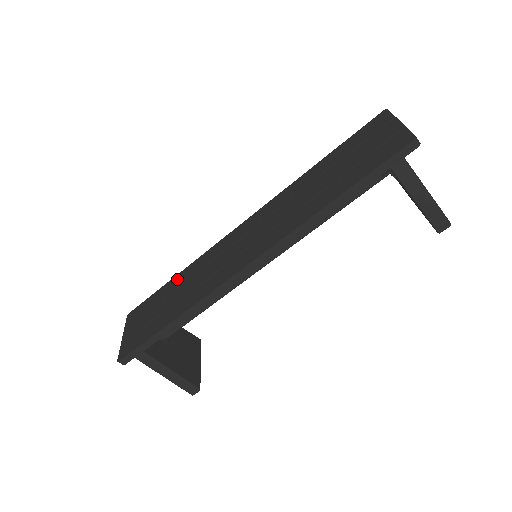
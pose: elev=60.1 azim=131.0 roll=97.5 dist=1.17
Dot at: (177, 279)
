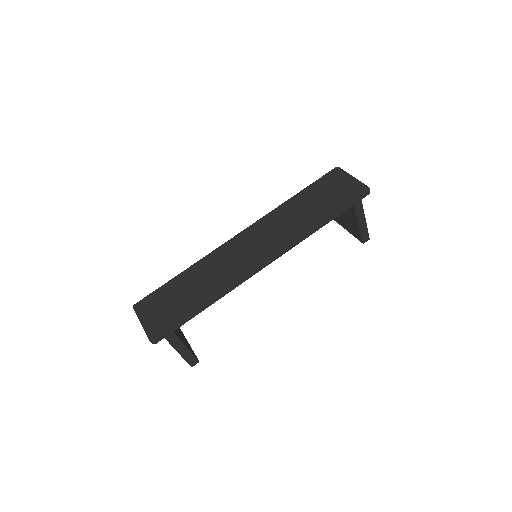
Dot at: (187, 274)
